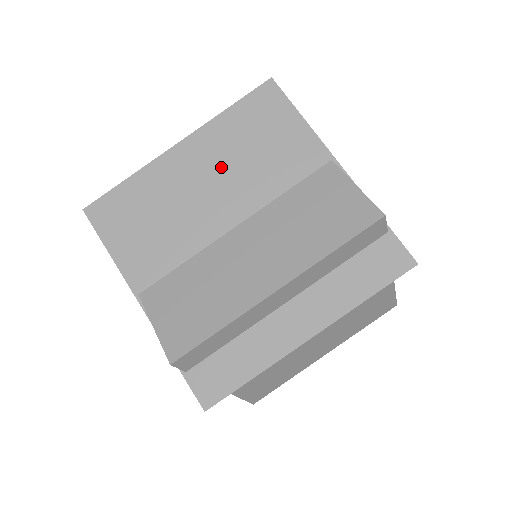
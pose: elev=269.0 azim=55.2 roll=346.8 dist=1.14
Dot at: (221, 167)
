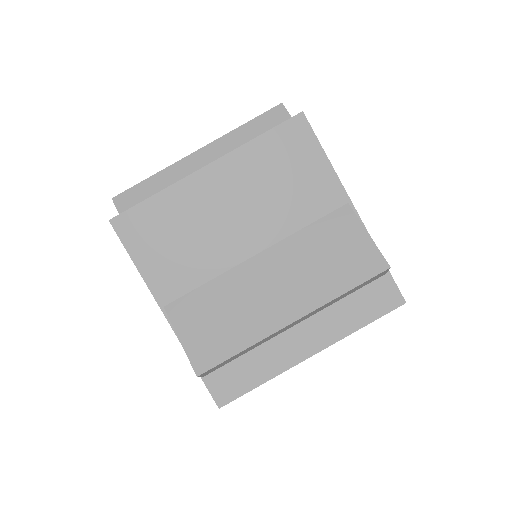
Dot at: (247, 196)
